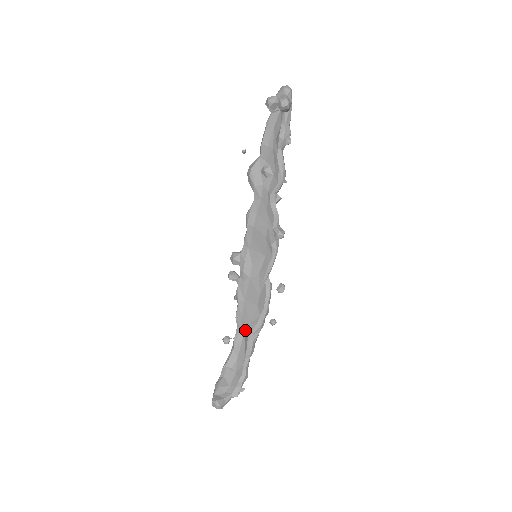
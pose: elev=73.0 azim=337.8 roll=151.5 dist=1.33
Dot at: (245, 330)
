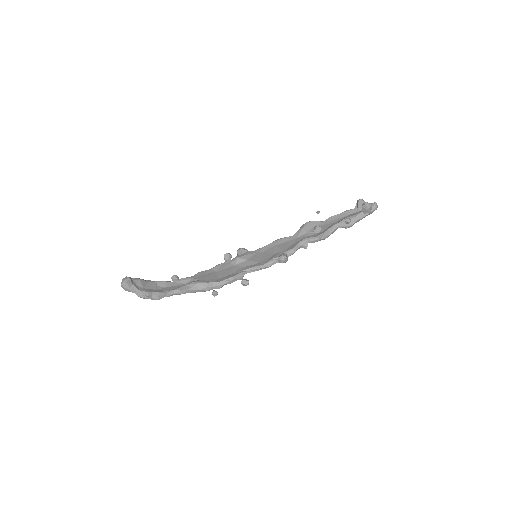
Dot at: (194, 280)
